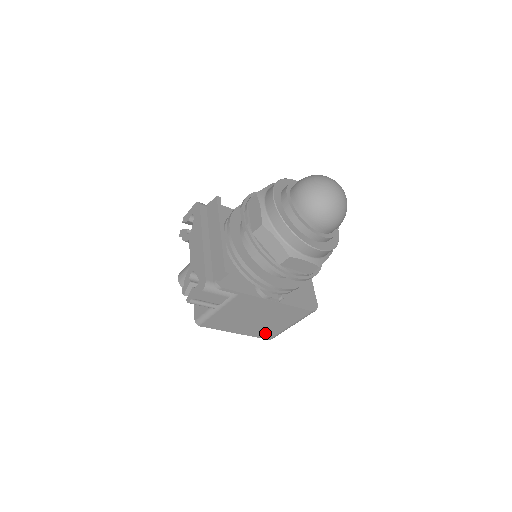
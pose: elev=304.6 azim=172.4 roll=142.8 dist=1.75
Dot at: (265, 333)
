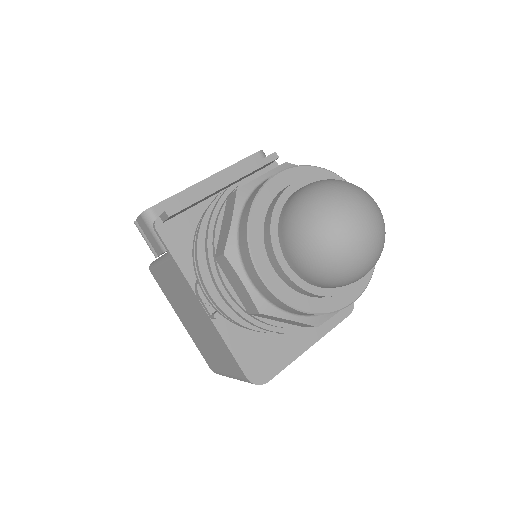
Dot at: (206, 354)
